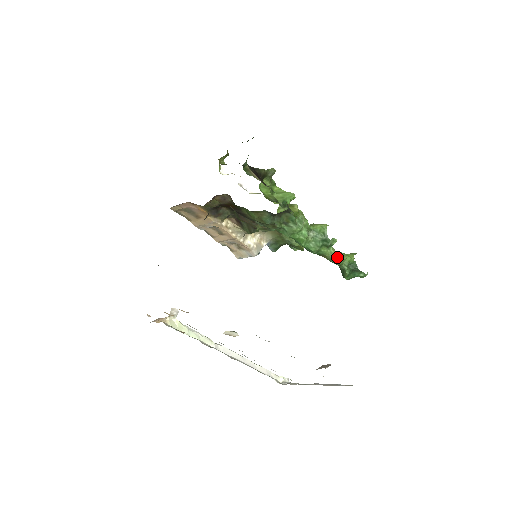
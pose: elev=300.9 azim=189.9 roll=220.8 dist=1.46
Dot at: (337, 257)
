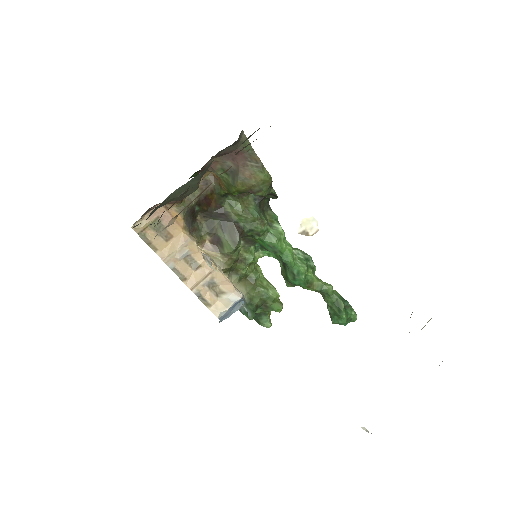
Dot at: (325, 283)
